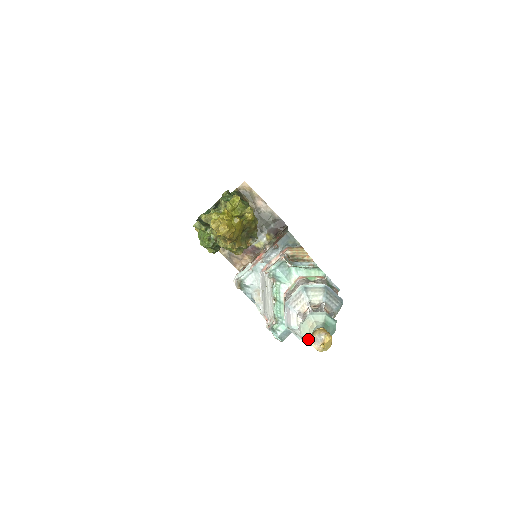
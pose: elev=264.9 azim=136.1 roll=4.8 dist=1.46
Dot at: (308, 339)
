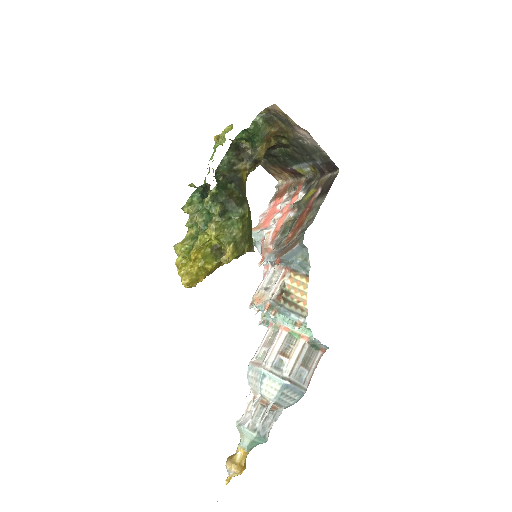
Dot at: occluded
